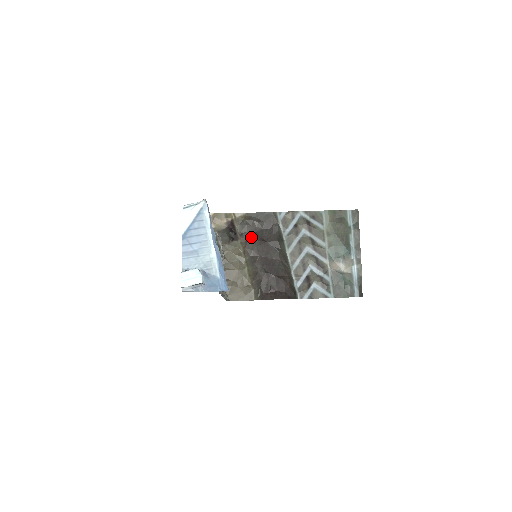
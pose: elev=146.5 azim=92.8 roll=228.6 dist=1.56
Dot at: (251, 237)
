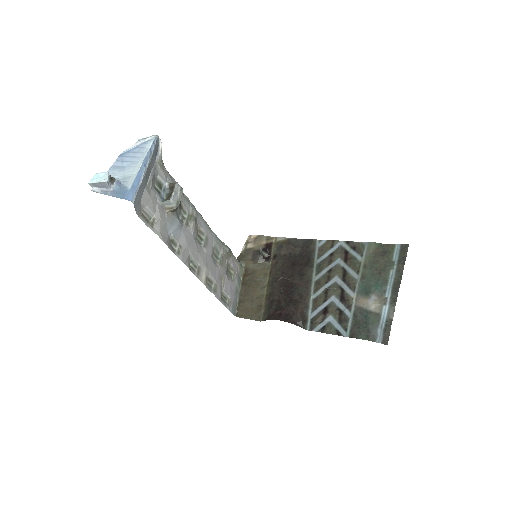
Dot at: (282, 259)
